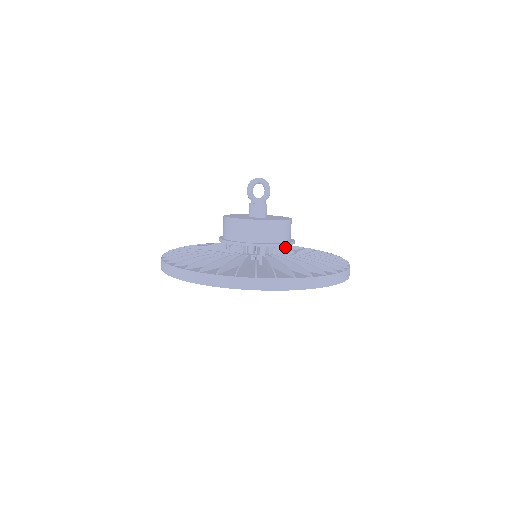
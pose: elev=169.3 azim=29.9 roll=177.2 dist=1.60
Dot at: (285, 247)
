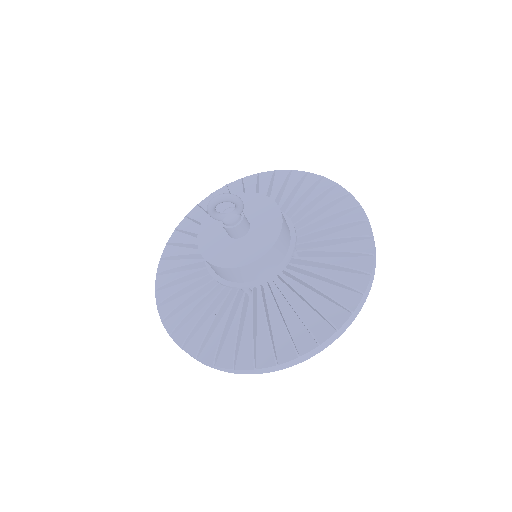
Dot at: occluded
